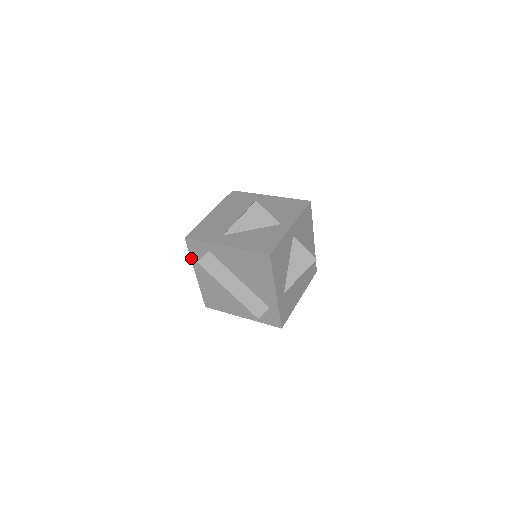
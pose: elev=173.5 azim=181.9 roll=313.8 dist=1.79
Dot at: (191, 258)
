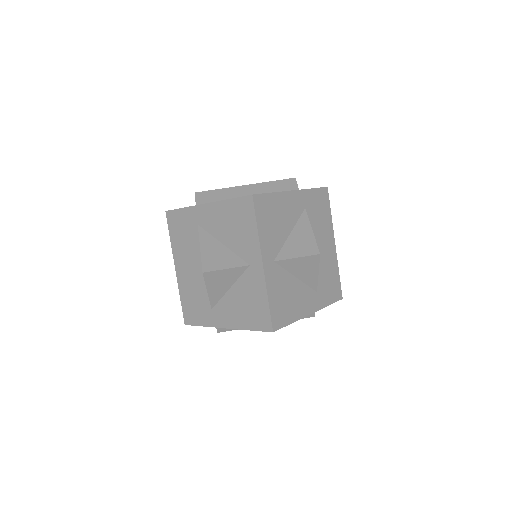
Dot at: occluded
